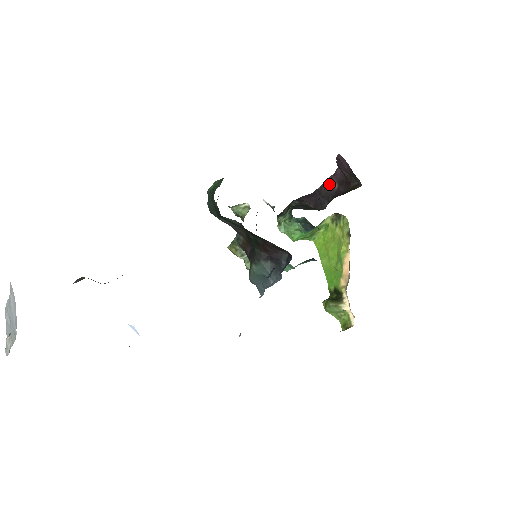
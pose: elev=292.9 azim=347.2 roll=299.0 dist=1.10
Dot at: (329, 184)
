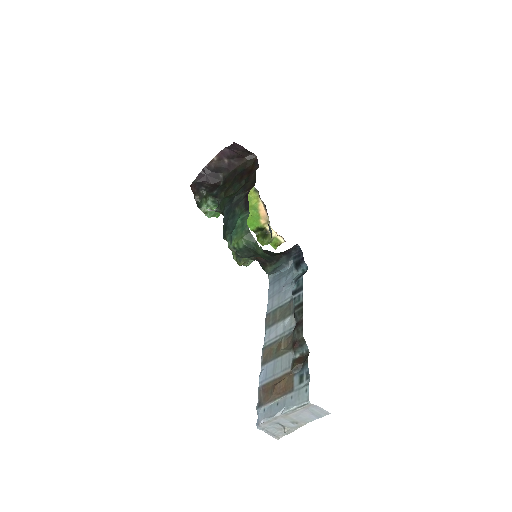
Dot at: (218, 161)
